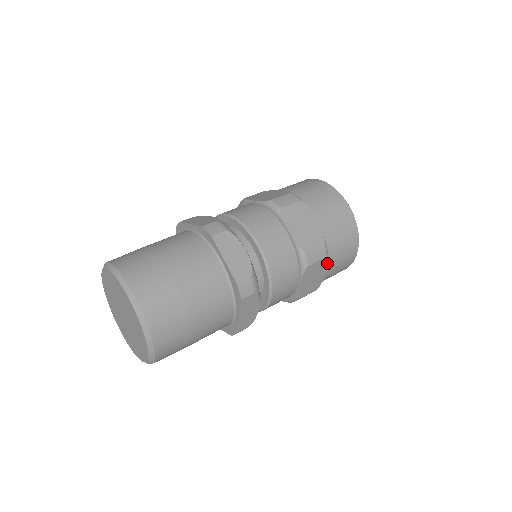
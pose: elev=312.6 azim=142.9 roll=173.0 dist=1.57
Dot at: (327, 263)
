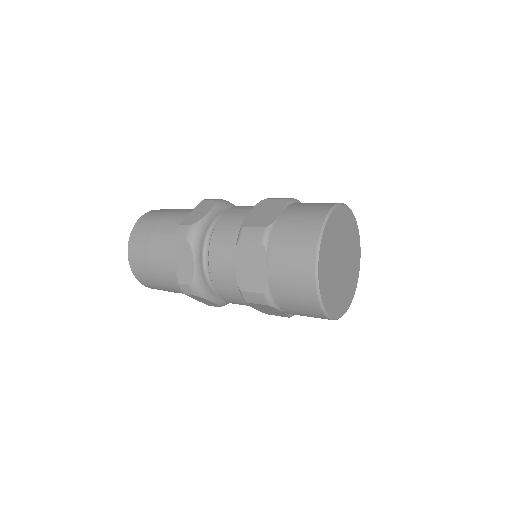
Dot at: (277, 308)
